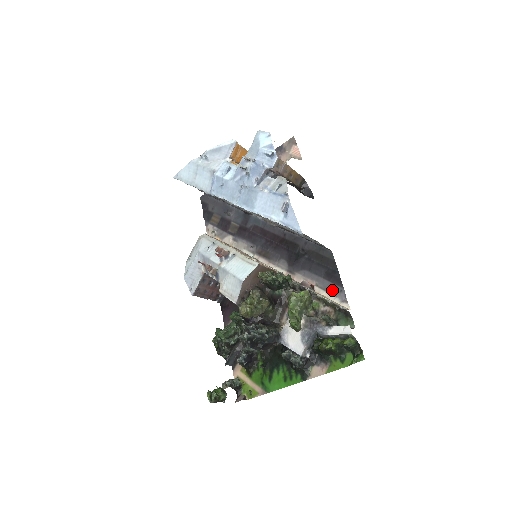
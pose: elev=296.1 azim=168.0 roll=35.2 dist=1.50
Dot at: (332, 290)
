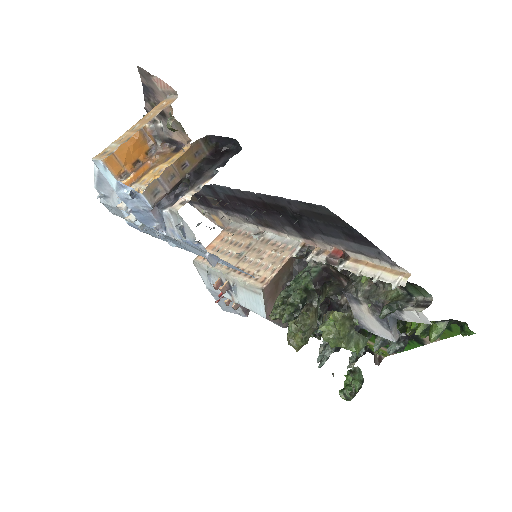
Dot at: (368, 254)
